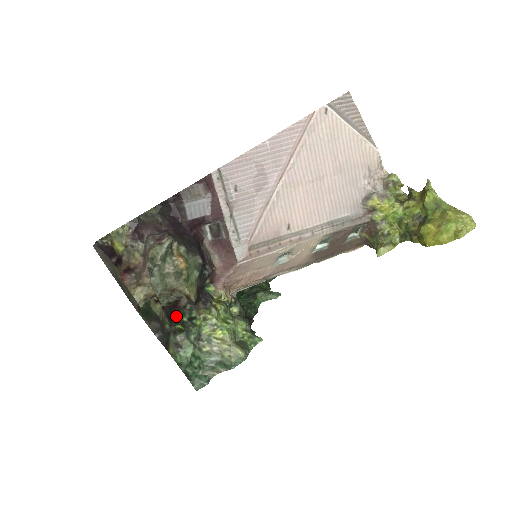
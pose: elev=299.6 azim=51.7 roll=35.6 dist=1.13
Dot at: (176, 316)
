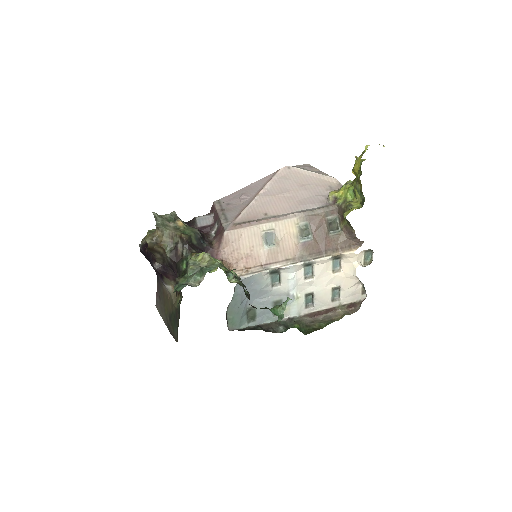
Dot at: (179, 269)
